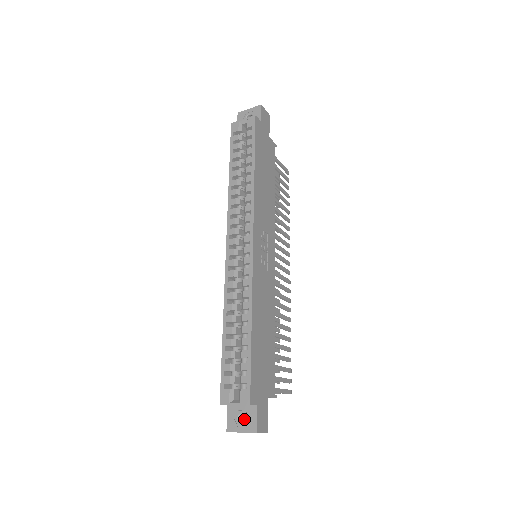
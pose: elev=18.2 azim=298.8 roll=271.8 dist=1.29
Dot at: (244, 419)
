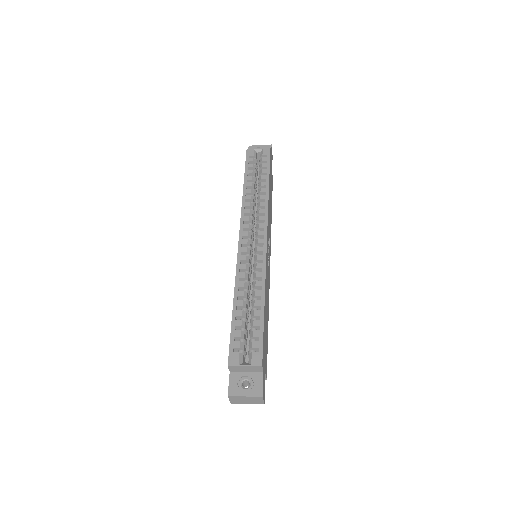
Dot at: occluded
